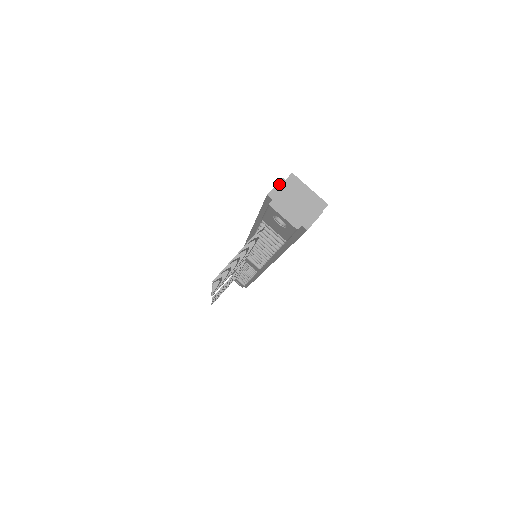
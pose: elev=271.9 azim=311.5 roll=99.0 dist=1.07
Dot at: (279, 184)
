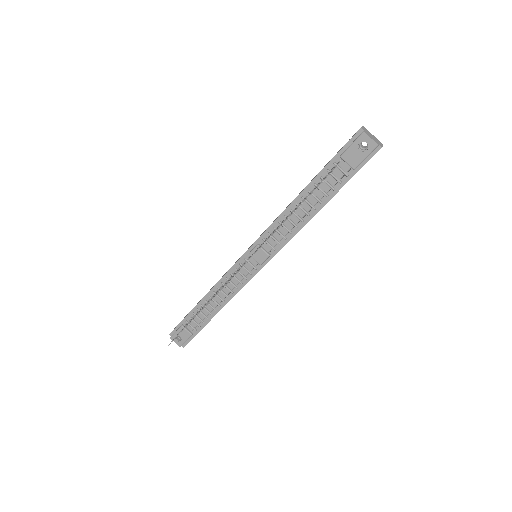
Dot at: (363, 127)
